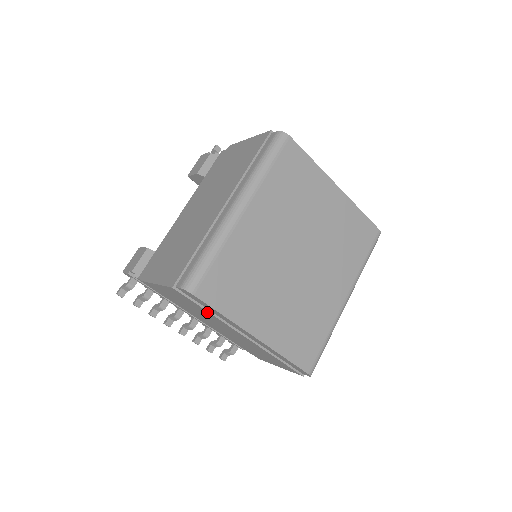
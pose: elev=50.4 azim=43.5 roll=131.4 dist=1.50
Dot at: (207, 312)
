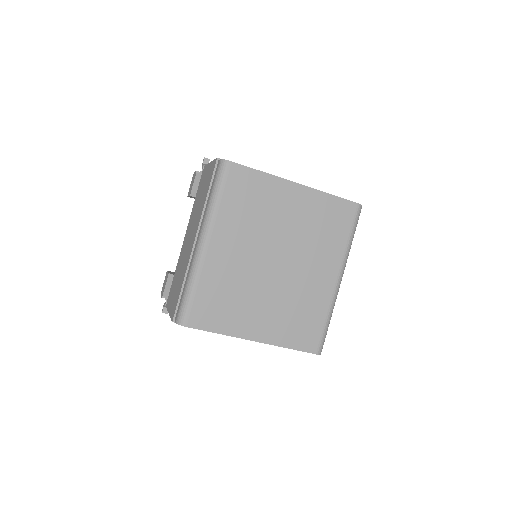
Dot at: occluded
